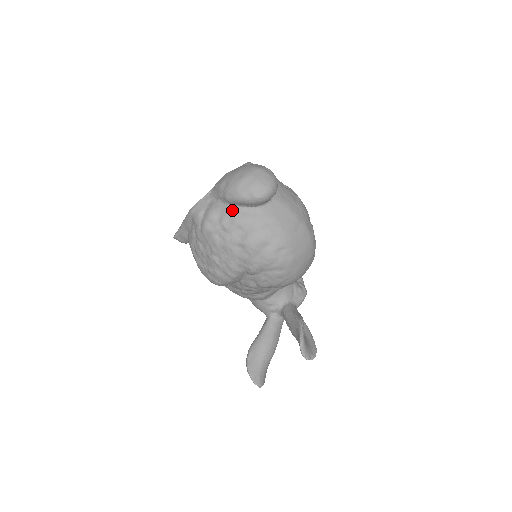
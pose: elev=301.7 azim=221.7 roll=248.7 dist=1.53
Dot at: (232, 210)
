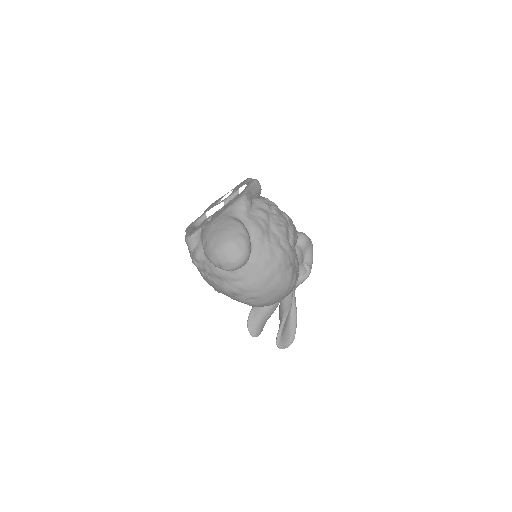
Dot at: occluded
